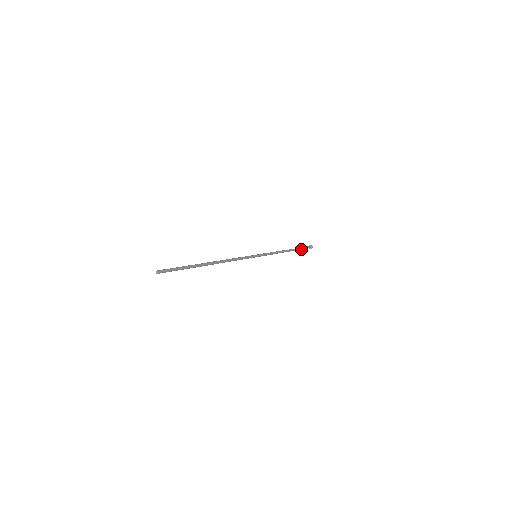
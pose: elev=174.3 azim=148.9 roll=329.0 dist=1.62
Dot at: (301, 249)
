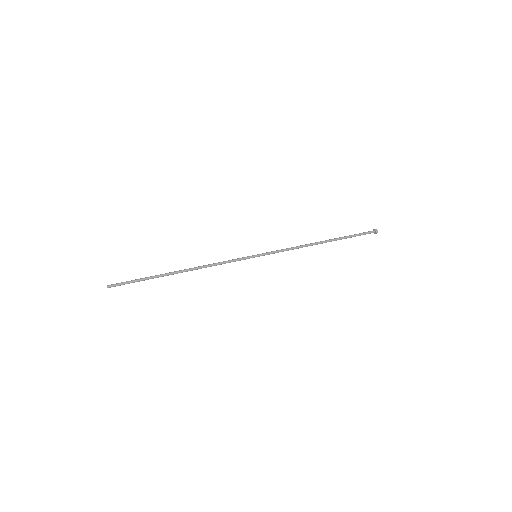
Dot at: occluded
